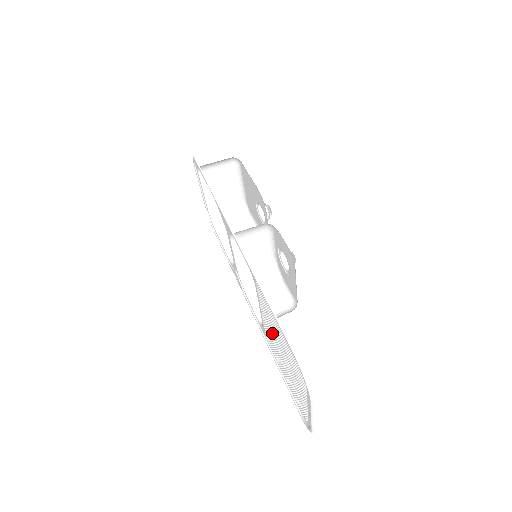
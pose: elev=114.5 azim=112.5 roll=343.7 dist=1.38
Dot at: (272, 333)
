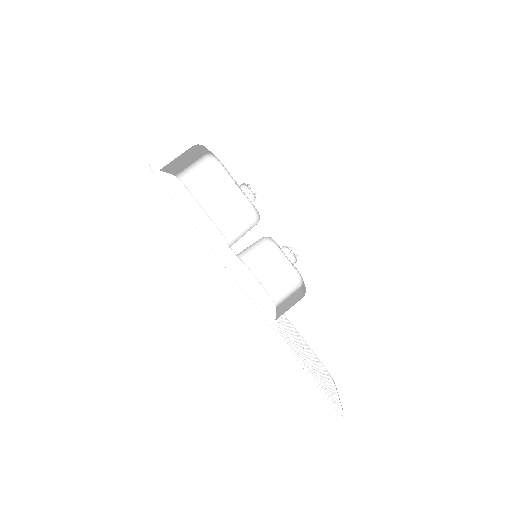
Dot at: occluded
